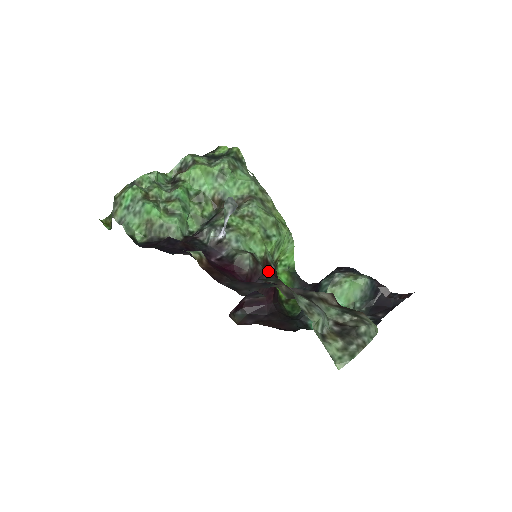
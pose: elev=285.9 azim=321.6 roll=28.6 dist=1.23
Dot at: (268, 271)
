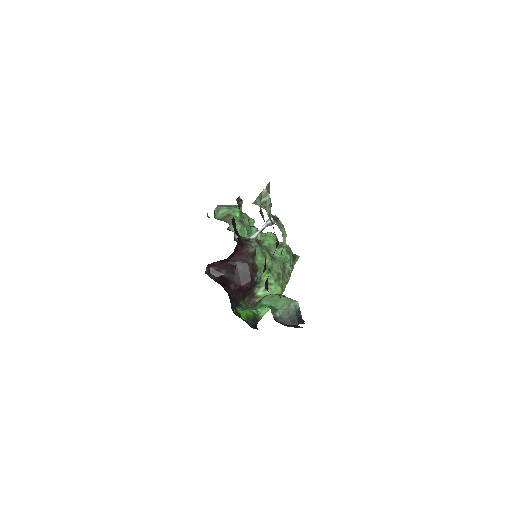
Dot at: (252, 270)
